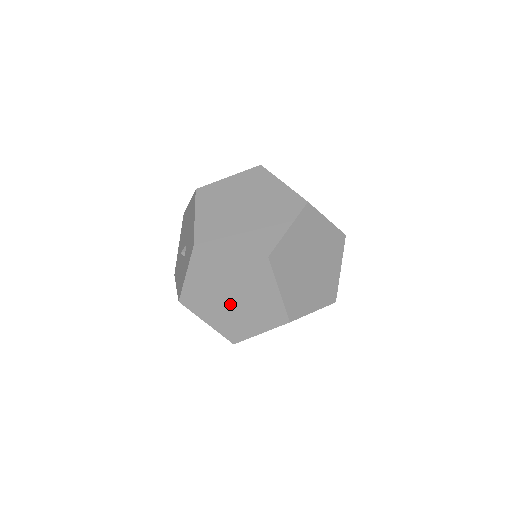
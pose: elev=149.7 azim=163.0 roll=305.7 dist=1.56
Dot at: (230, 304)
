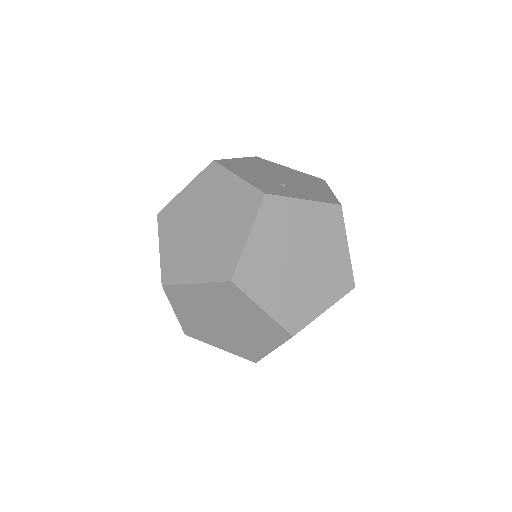
Dot at: (228, 329)
